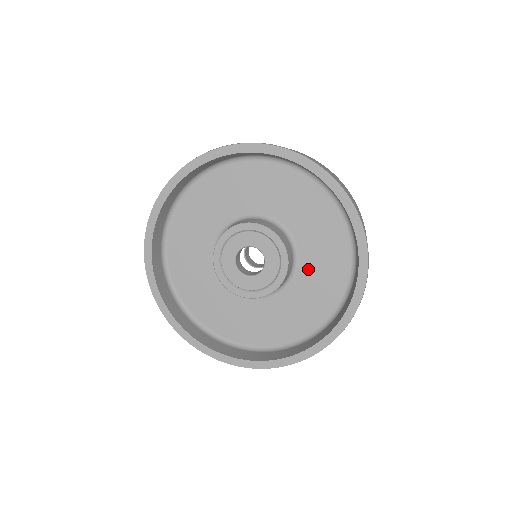
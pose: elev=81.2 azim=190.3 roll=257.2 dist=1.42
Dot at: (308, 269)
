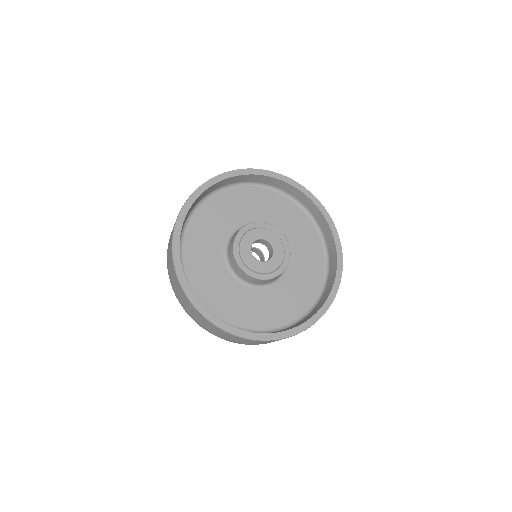
Dot at: (270, 296)
